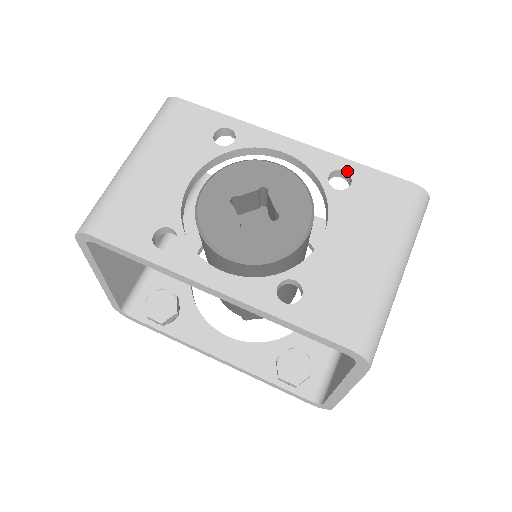
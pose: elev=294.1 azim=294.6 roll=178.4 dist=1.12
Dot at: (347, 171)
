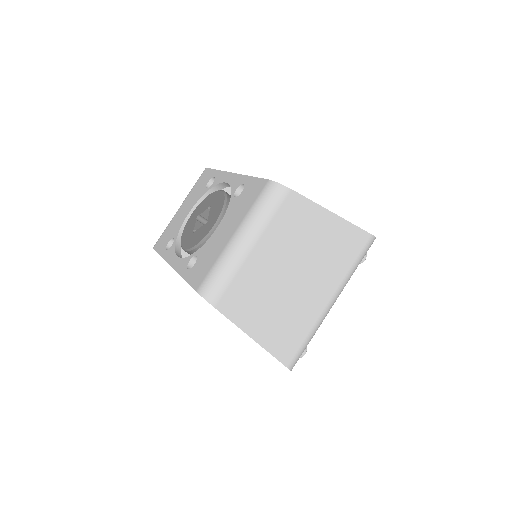
Dot at: (244, 184)
